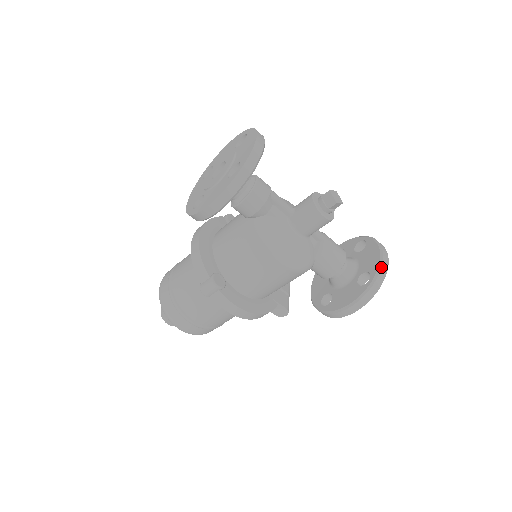
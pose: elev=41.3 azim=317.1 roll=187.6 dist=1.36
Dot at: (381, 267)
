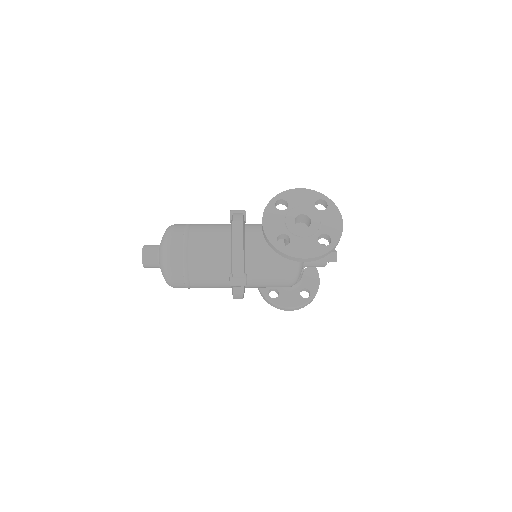
Dot at: occluded
